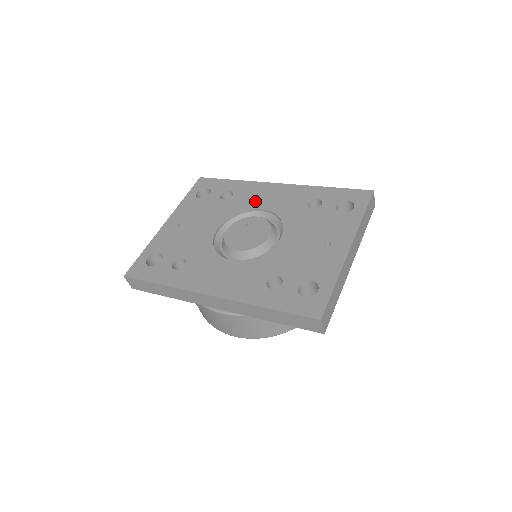
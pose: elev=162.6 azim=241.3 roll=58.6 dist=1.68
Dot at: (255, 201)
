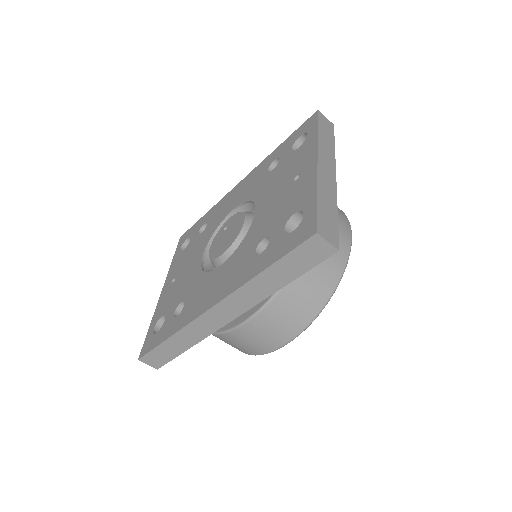
Dot at: (225, 210)
